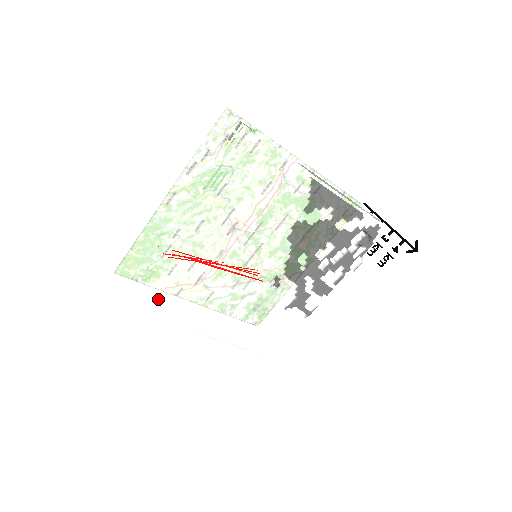
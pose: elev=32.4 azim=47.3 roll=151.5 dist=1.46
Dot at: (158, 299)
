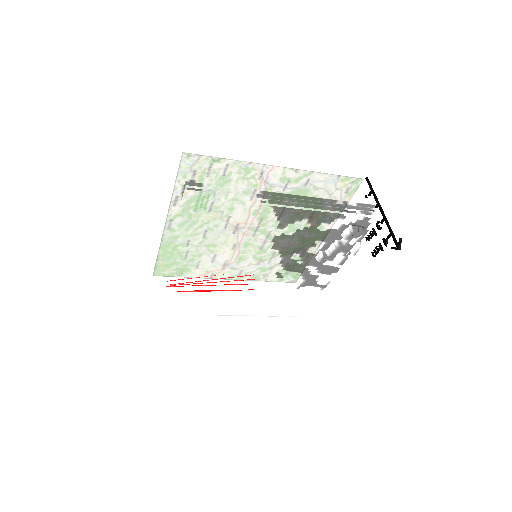
Dot at: (181, 304)
